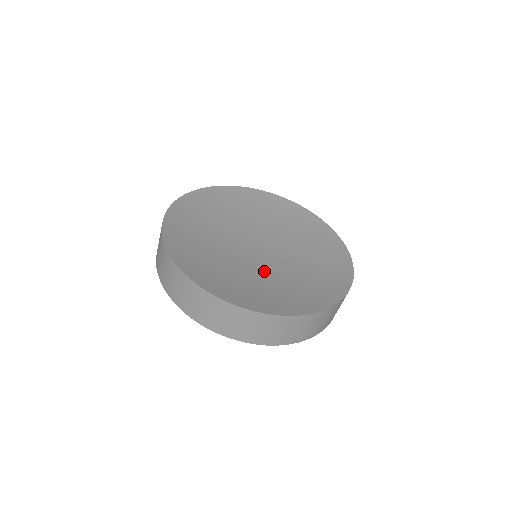
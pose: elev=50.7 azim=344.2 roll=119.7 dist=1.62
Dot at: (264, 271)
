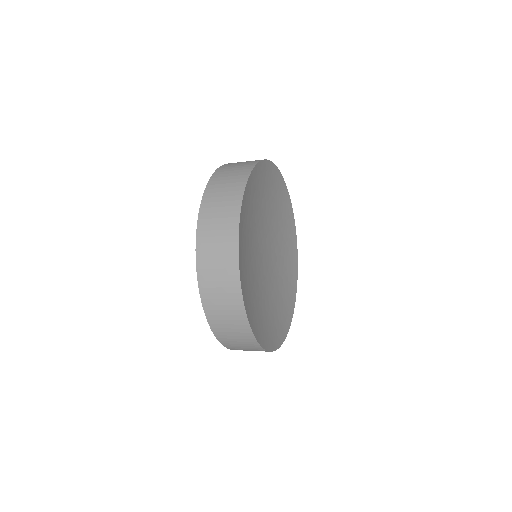
Dot at: (263, 288)
